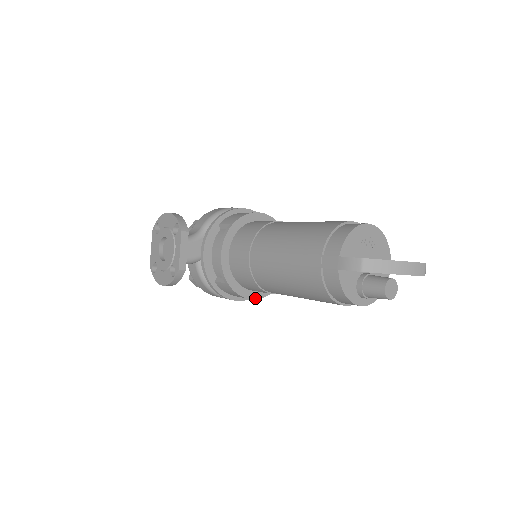
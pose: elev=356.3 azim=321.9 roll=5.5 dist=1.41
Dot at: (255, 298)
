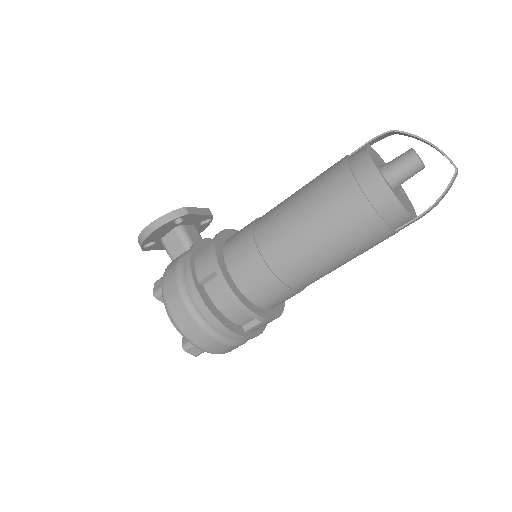
Dot at: (226, 279)
